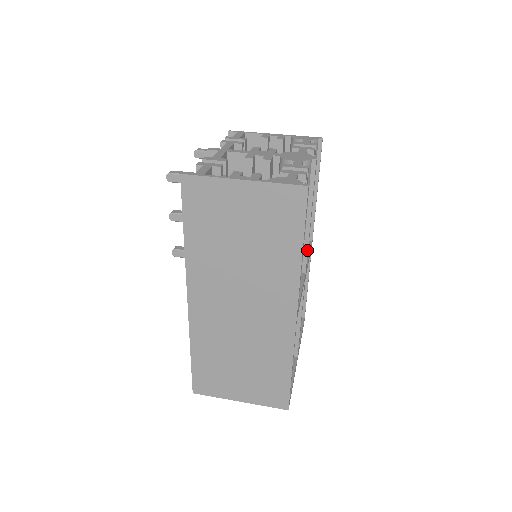
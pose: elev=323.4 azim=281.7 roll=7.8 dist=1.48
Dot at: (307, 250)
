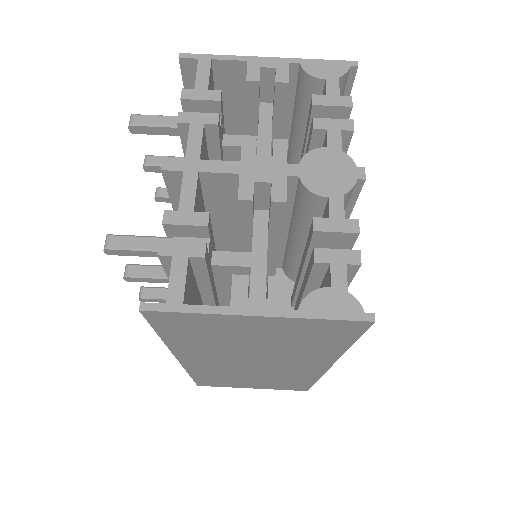
Dot at: occluded
